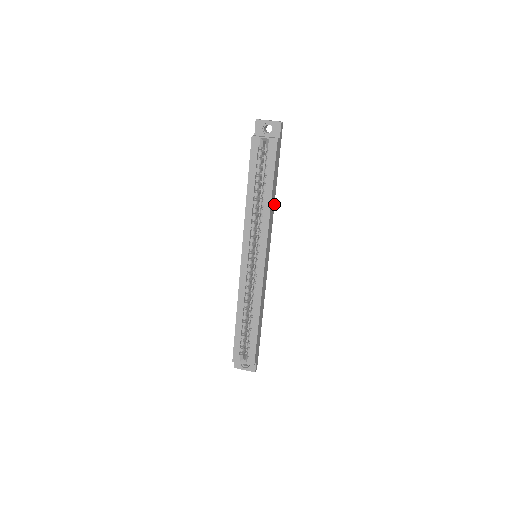
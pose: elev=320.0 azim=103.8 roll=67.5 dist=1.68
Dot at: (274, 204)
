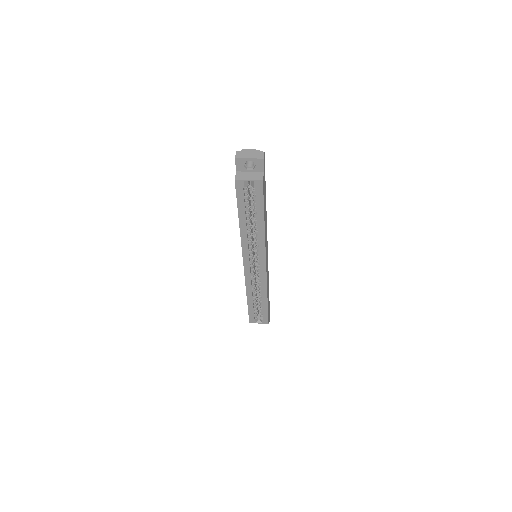
Dot at: (266, 216)
